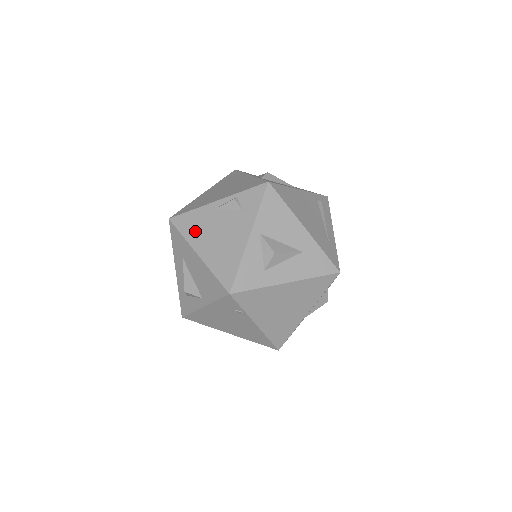
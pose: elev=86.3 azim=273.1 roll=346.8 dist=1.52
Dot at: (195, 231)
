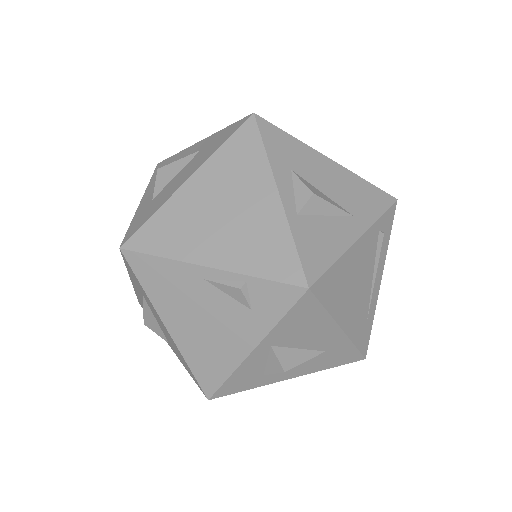
Dot at: (165, 295)
